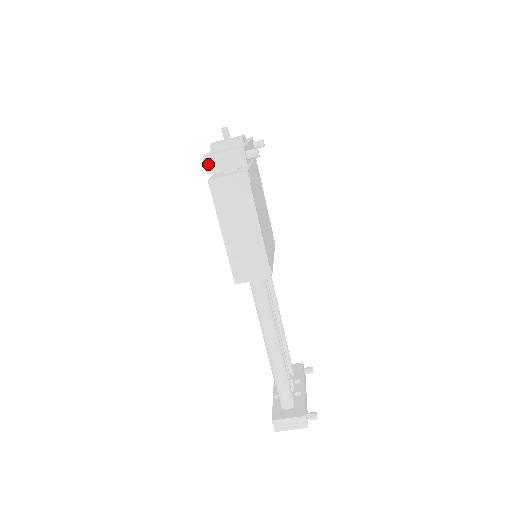
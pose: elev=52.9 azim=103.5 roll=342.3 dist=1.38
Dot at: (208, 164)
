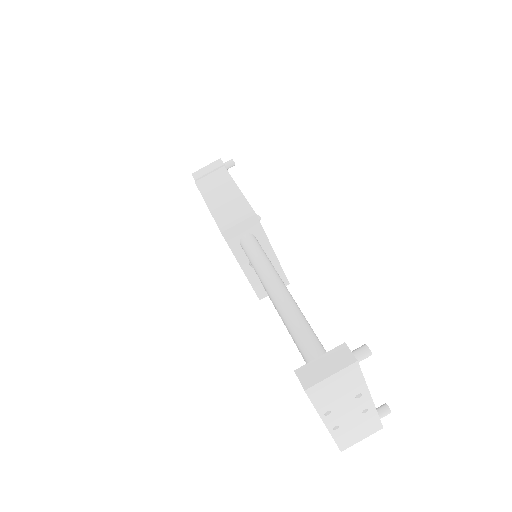
Dot at: (195, 175)
